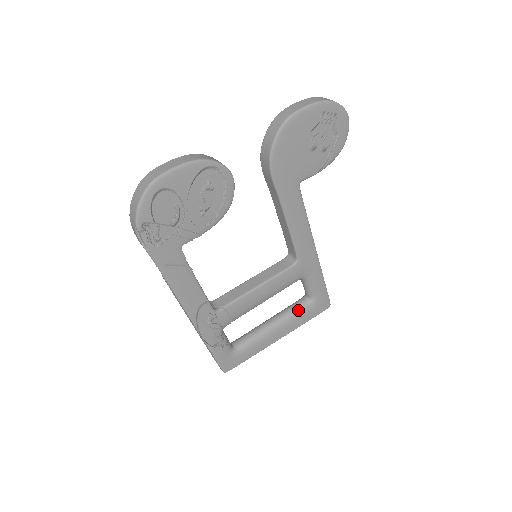
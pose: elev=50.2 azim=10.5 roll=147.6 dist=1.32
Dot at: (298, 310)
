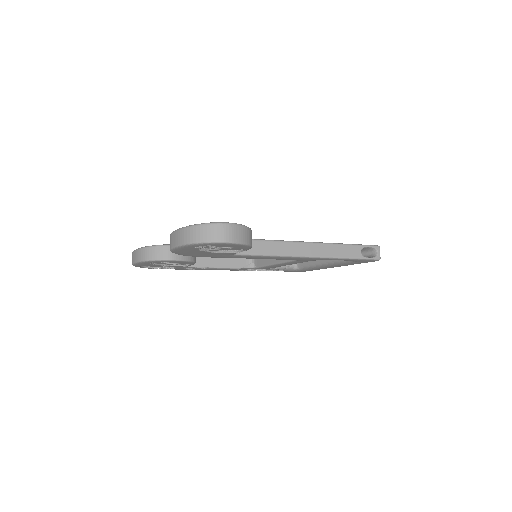
Dot at: (340, 261)
